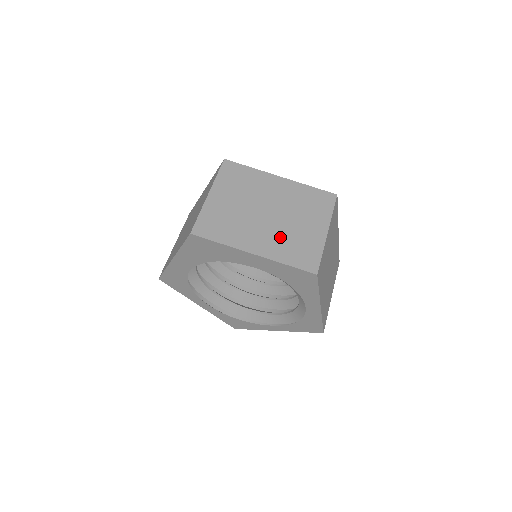
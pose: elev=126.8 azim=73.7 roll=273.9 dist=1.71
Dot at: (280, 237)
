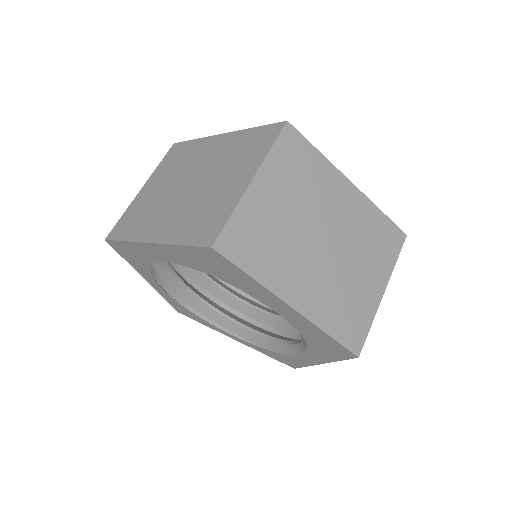
Dot at: (330, 286)
